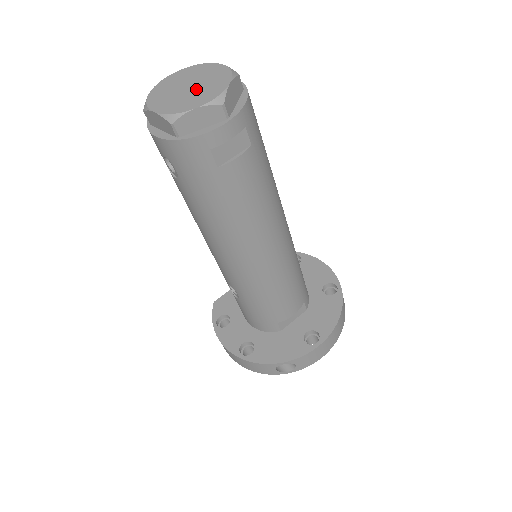
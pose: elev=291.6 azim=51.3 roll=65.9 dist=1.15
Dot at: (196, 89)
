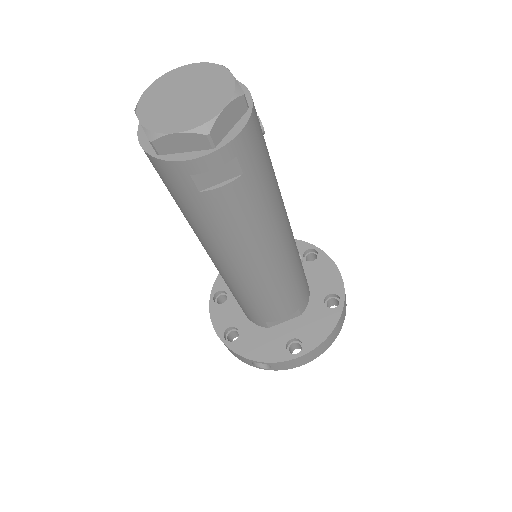
Dot at: (190, 102)
